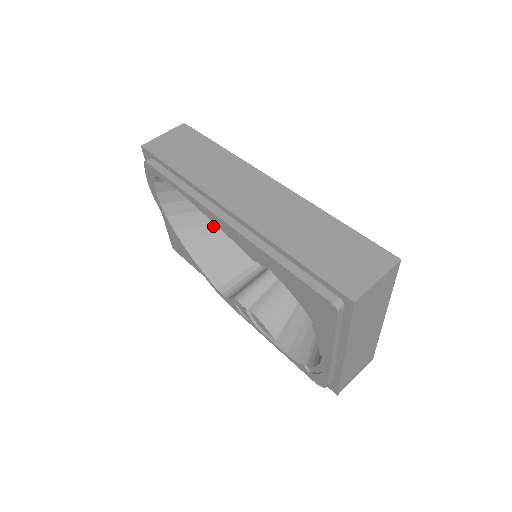
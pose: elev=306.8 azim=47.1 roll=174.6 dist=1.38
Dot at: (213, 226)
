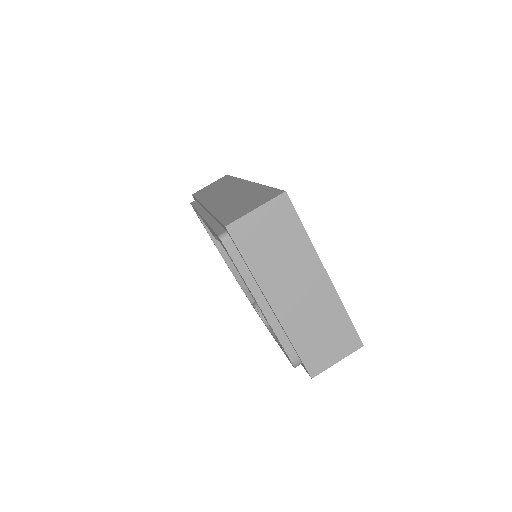
Dot at: occluded
